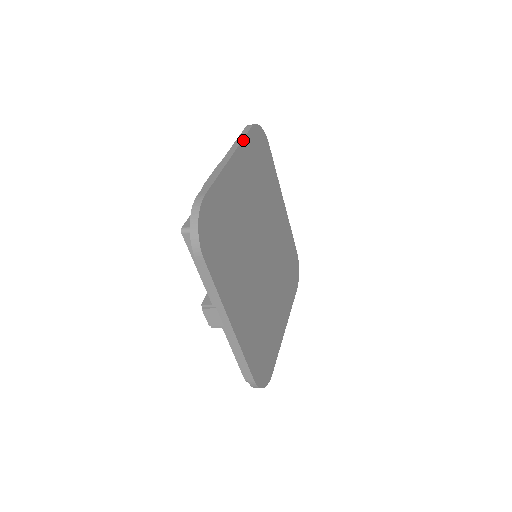
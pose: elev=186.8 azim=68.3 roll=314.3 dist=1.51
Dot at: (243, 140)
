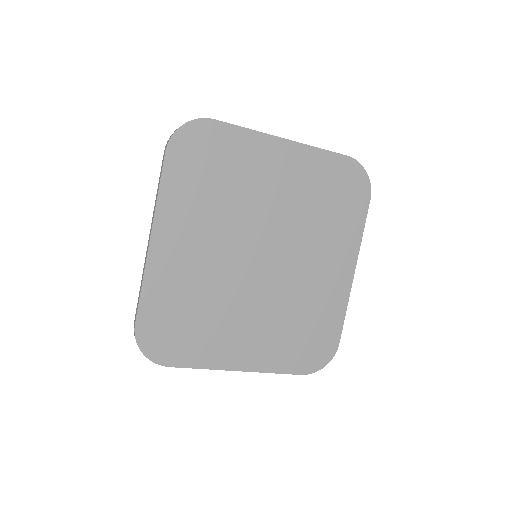
Dot at: (320, 149)
